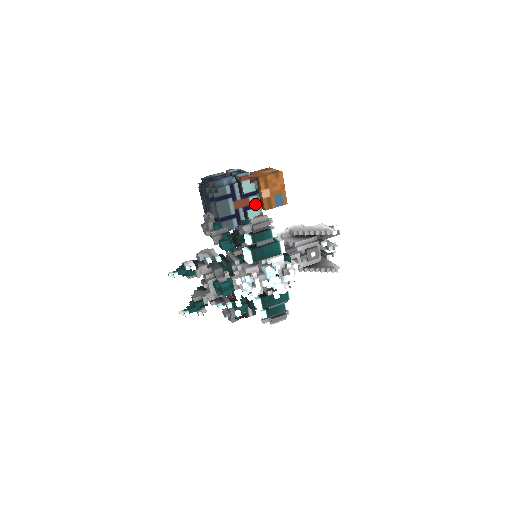
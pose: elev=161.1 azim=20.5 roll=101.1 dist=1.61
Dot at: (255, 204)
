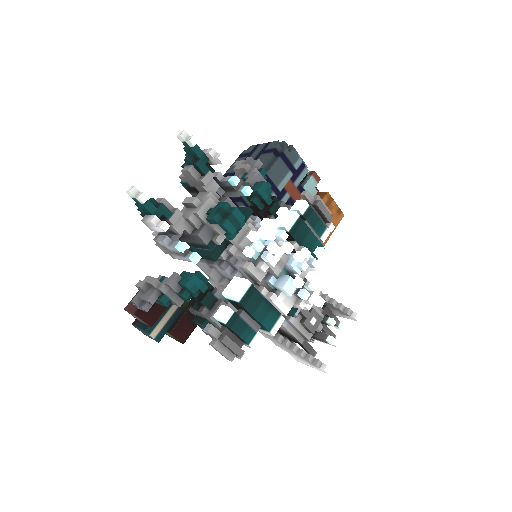
Dot at: occluded
